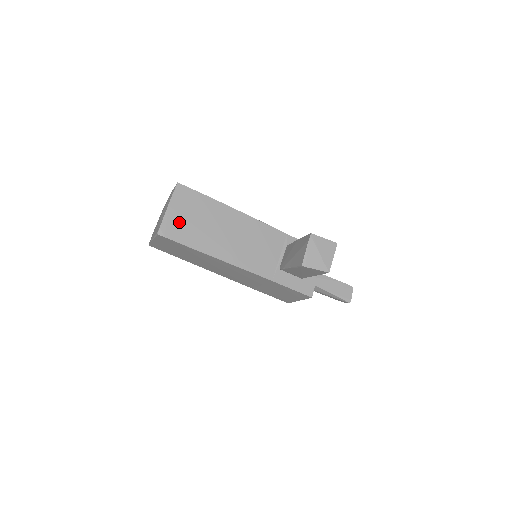
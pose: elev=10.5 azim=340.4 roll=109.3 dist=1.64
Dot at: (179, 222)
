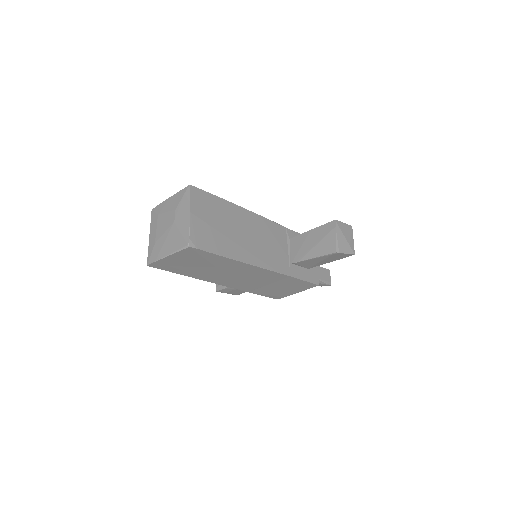
Dot at: (204, 229)
